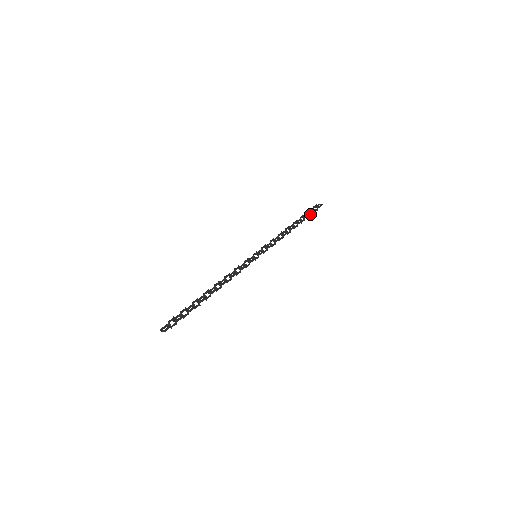
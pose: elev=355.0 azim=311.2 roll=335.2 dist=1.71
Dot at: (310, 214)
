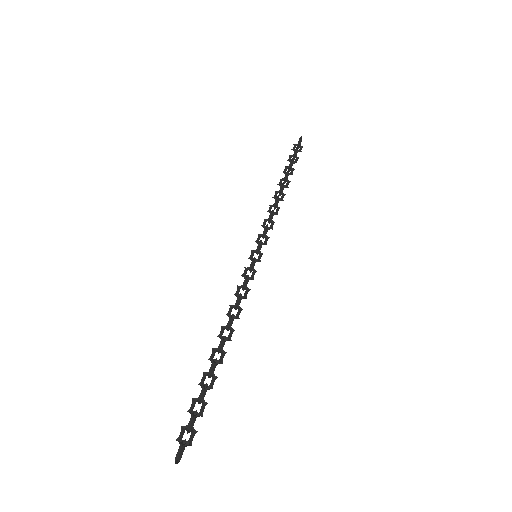
Dot at: (296, 159)
